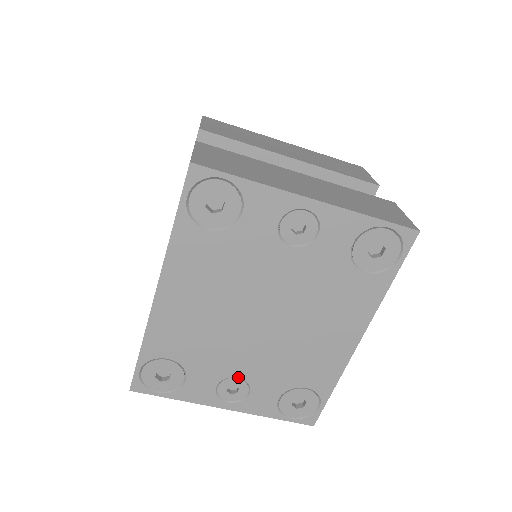
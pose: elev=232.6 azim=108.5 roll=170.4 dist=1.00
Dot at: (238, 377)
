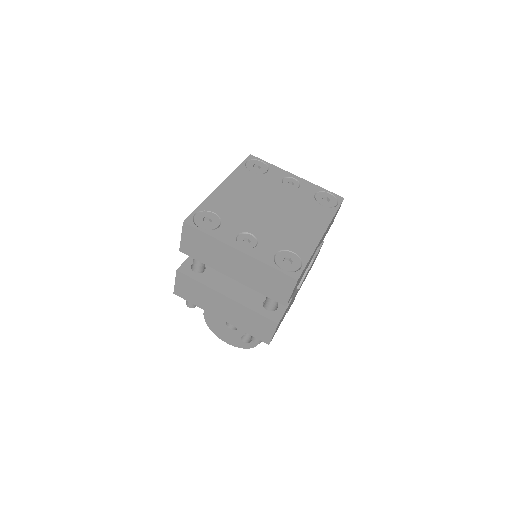
Dot at: (252, 234)
